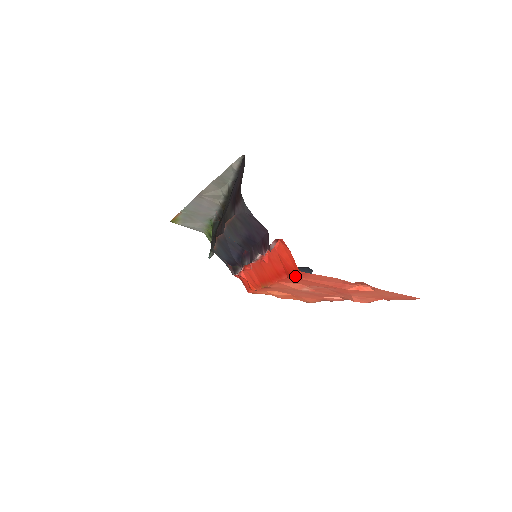
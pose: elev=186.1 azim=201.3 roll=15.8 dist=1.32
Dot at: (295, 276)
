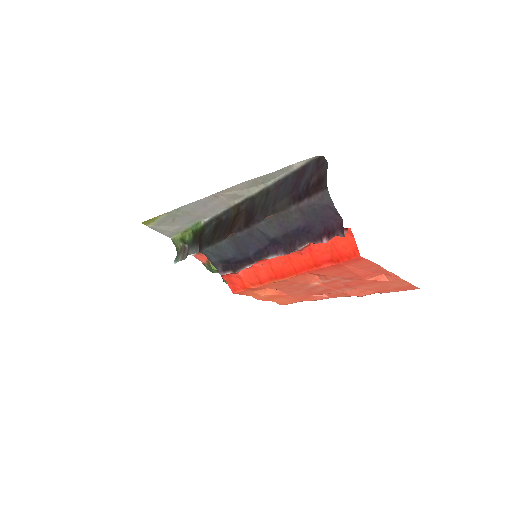
Dot at: (344, 263)
